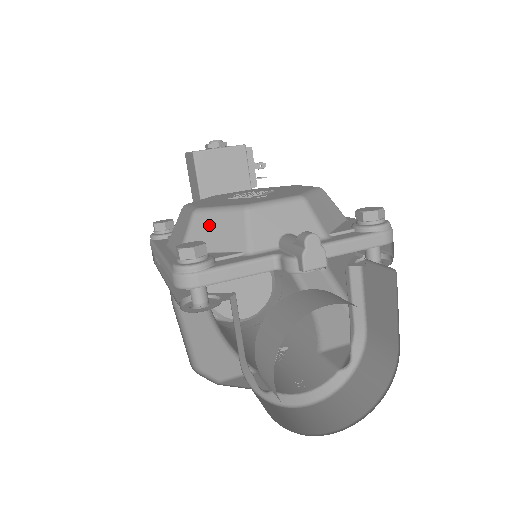
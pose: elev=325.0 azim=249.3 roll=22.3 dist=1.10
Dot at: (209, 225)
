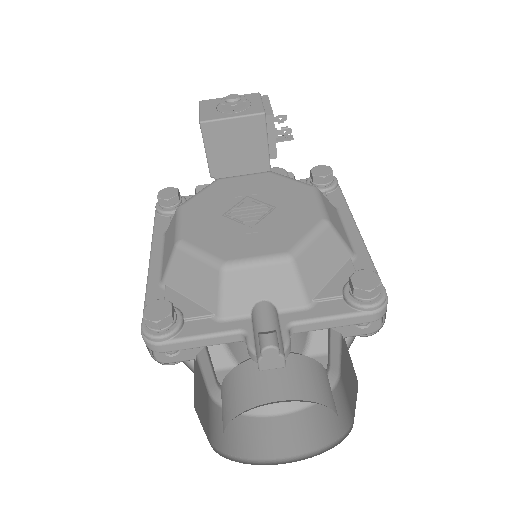
Dot at: (188, 268)
